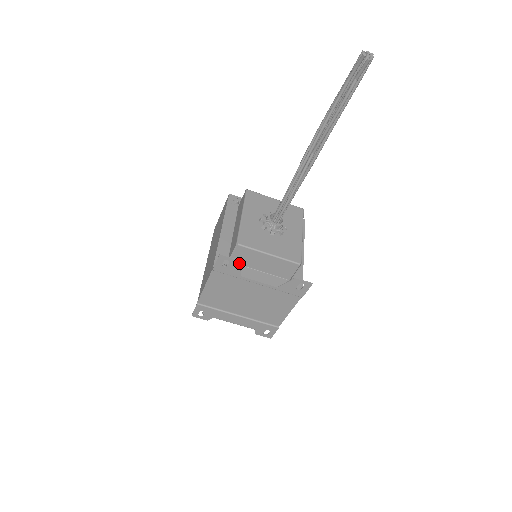
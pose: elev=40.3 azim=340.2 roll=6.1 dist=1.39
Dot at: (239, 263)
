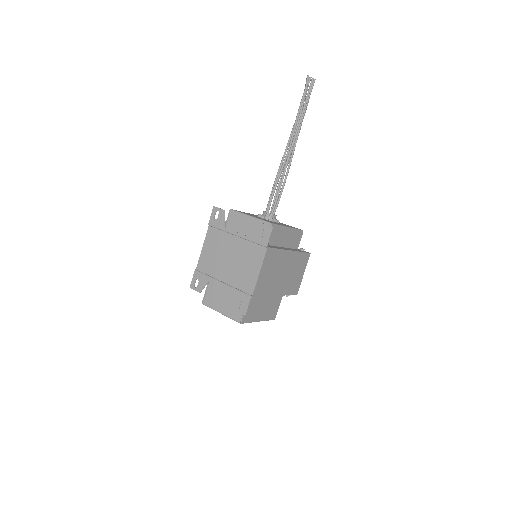
Dot at: occluded
